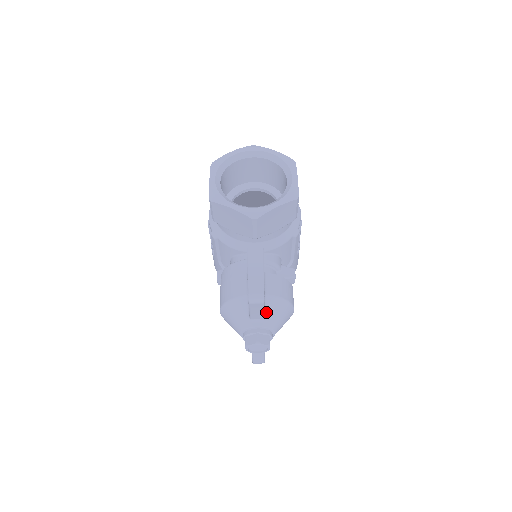
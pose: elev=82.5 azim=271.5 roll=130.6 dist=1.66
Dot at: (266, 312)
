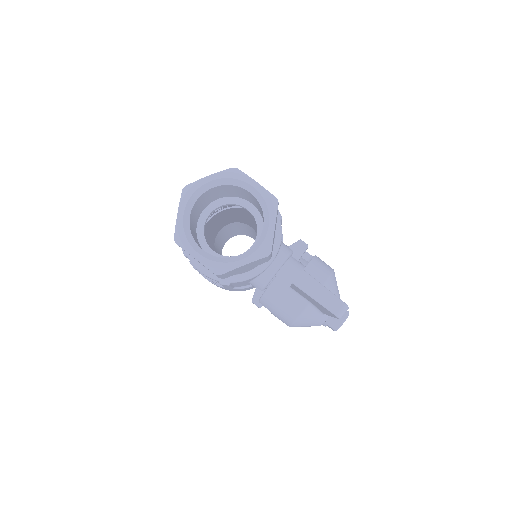
Dot at: occluded
